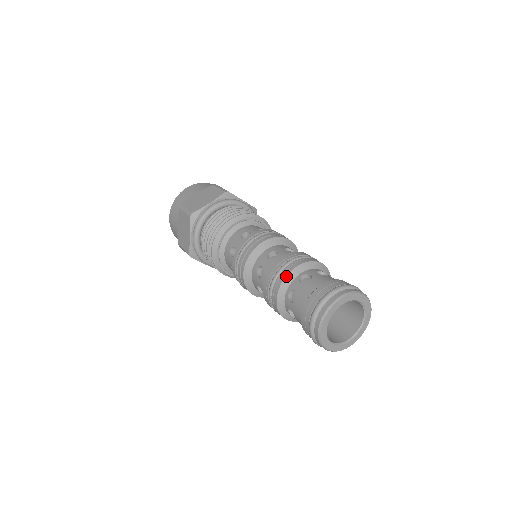
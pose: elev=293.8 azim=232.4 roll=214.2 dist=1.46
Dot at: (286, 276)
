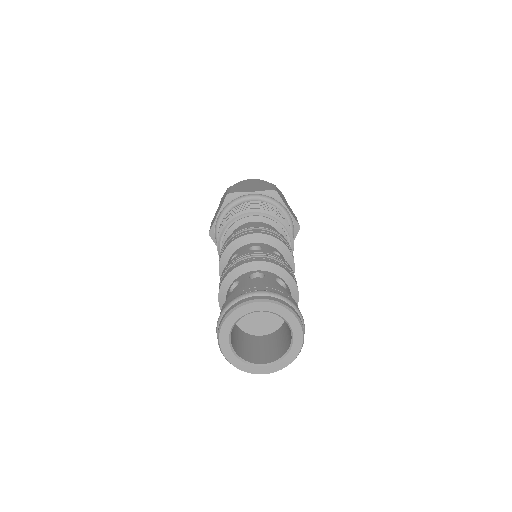
Dot at: (242, 264)
